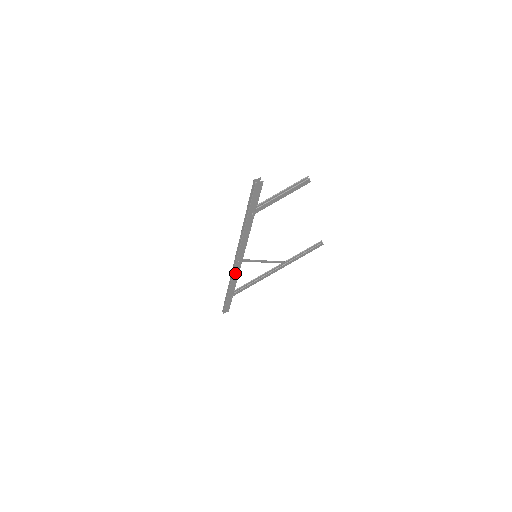
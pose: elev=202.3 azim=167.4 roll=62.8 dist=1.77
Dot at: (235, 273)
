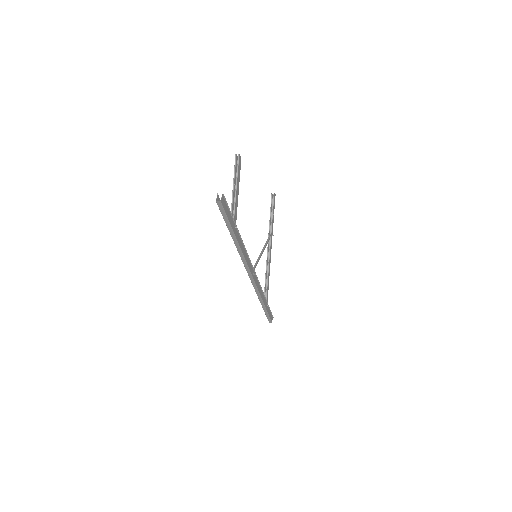
Dot at: (257, 285)
